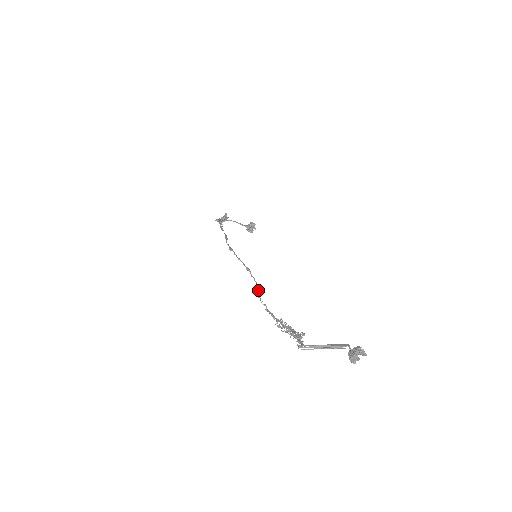
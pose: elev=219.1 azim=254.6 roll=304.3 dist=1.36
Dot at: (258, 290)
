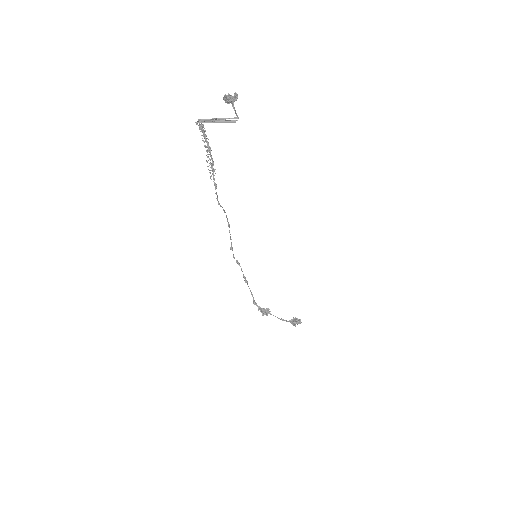
Dot at: occluded
